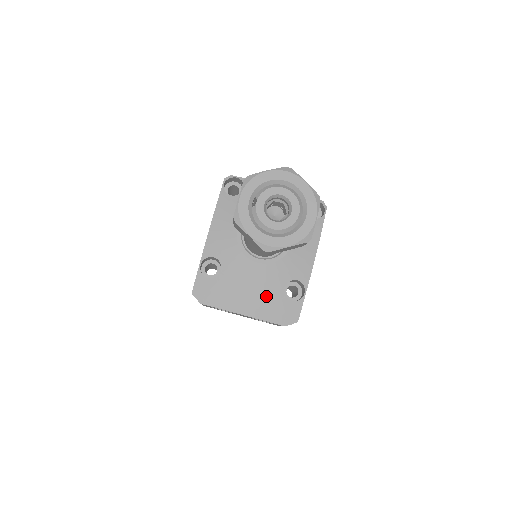
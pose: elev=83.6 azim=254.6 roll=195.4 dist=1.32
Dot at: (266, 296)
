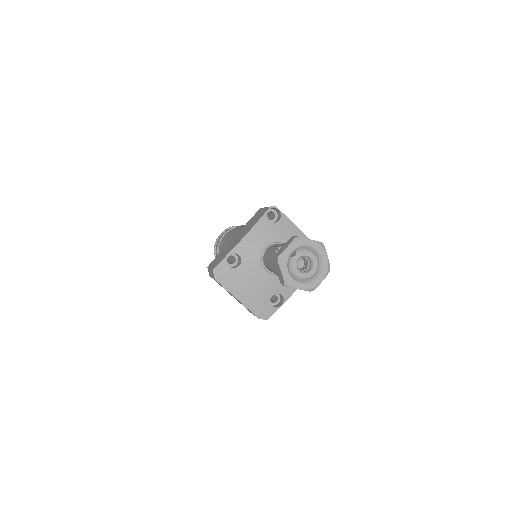
Dot at: (258, 295)
